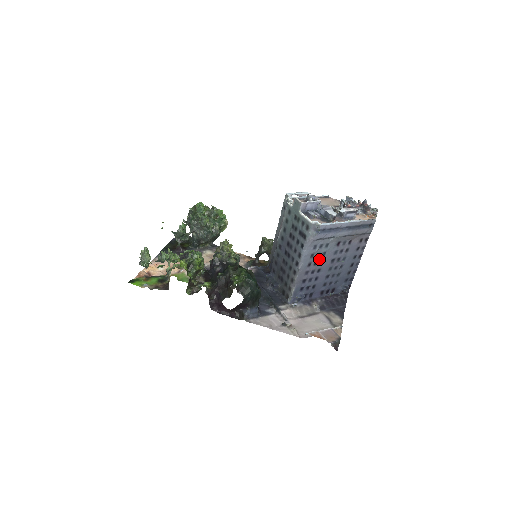
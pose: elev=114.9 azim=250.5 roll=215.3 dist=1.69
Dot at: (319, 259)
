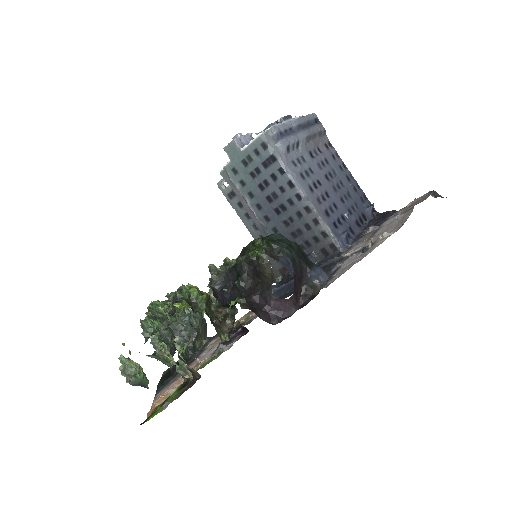
Dot at: (313, 179)
